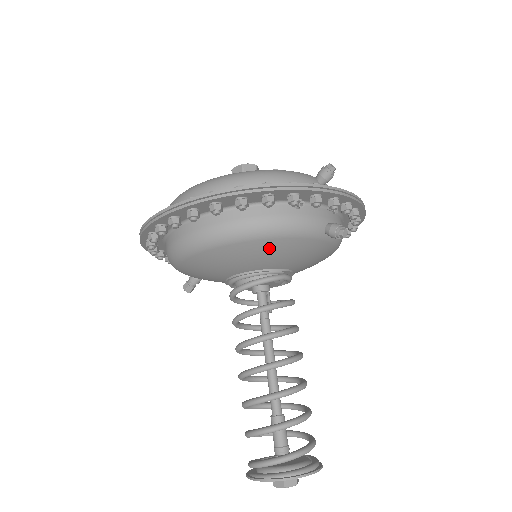
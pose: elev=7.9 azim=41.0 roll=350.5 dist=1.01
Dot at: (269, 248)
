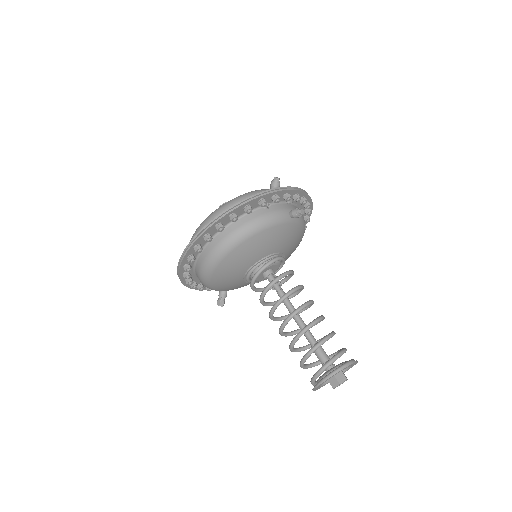
Dot at: (261, 240)
